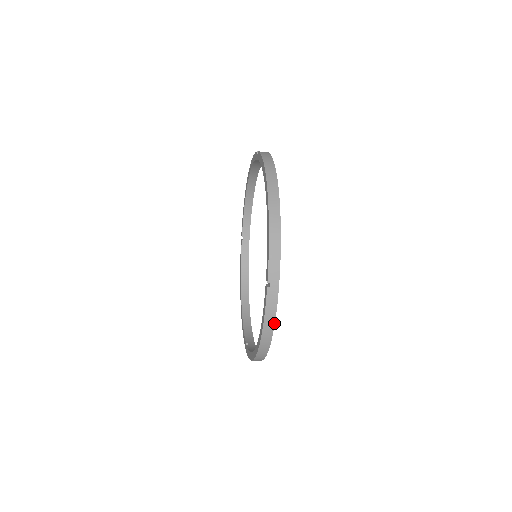
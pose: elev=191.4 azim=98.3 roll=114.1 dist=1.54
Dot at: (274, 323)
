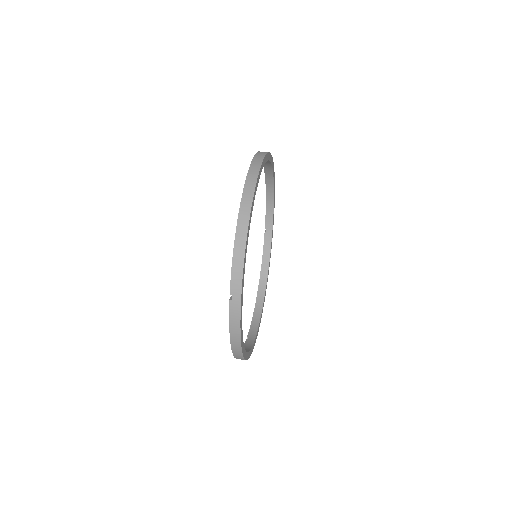
Dot at: (240, 333)
